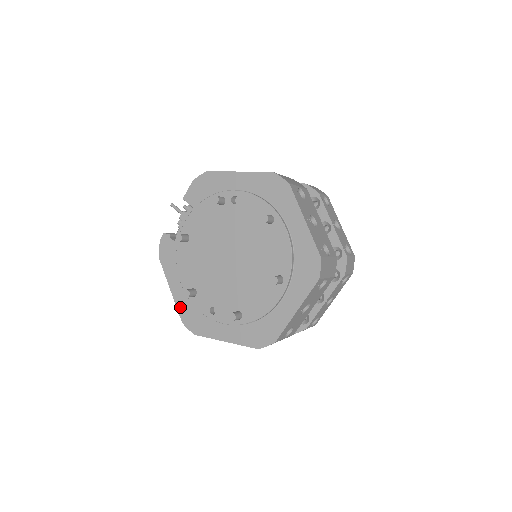
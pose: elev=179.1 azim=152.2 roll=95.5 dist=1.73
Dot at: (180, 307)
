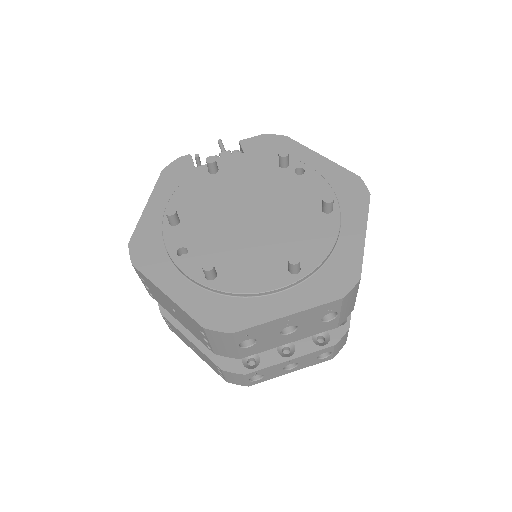
Dot at: (142, 227)
